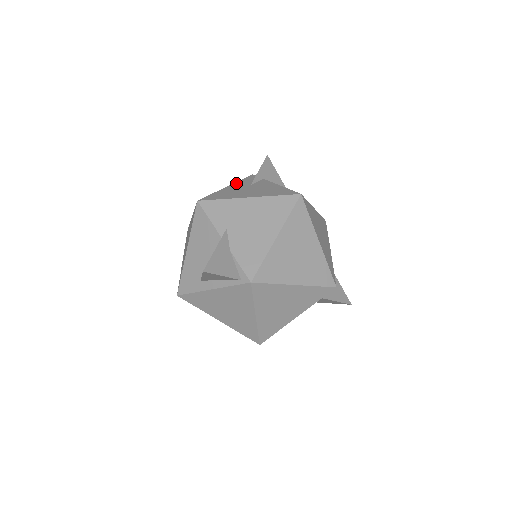
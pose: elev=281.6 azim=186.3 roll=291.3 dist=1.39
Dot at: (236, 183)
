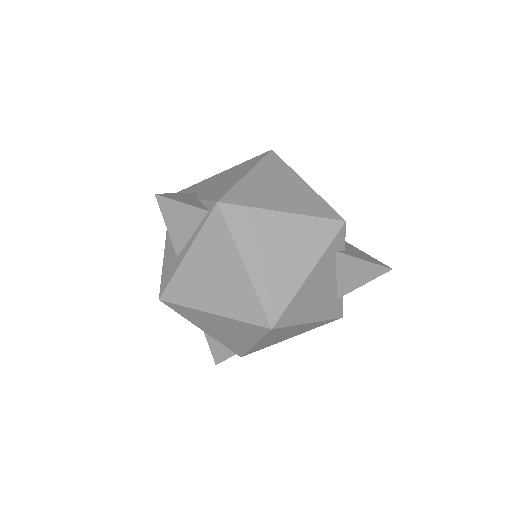
Dot at: occluded
